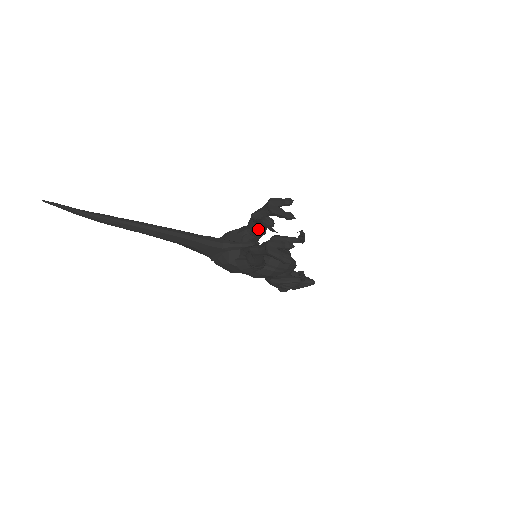
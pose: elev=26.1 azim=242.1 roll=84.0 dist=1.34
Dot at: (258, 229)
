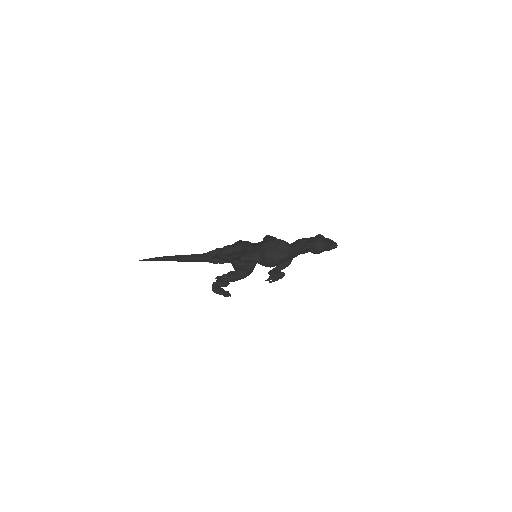
Dot at: occluded
